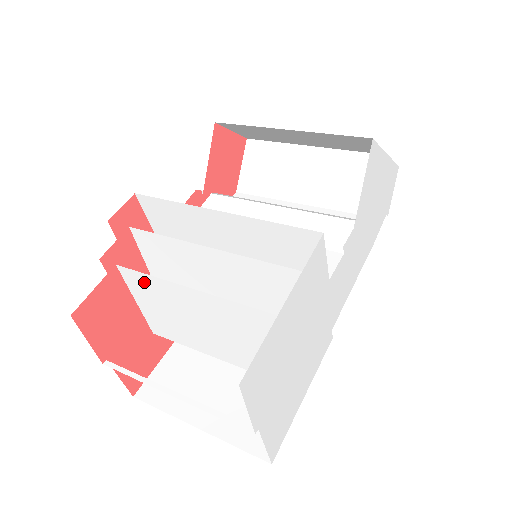
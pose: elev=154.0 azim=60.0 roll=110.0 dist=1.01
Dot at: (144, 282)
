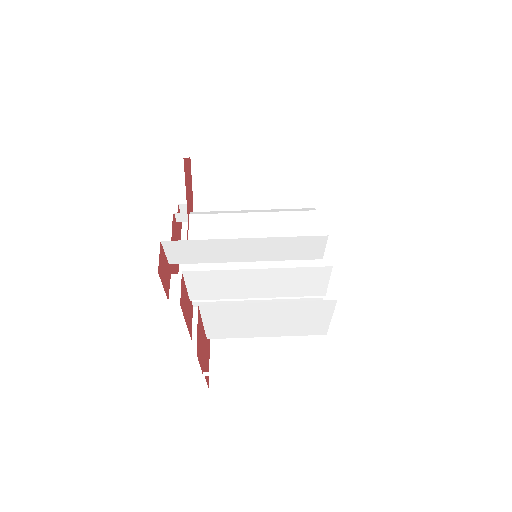
Dot at: (223, 309)
